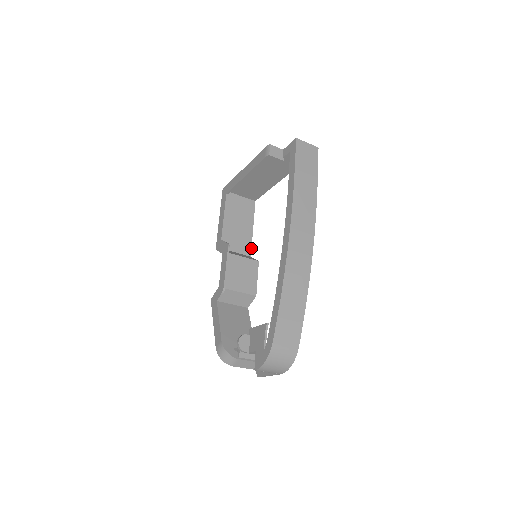
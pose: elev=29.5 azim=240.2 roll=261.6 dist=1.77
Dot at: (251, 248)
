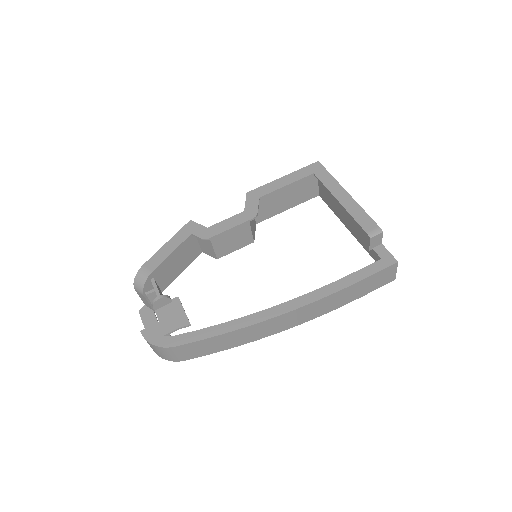
Dot at: occluded
